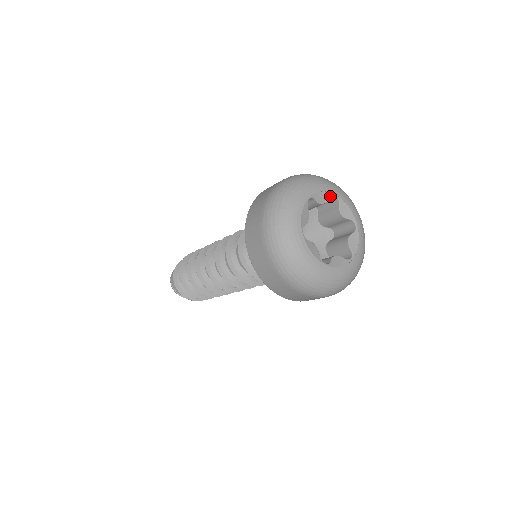
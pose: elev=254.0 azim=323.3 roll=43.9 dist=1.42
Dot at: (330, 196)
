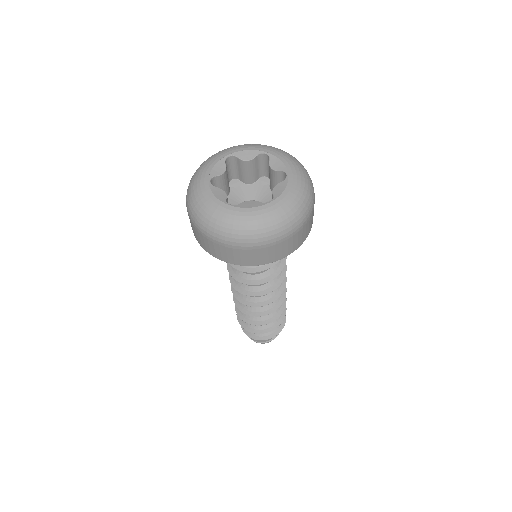
Dot at: (224, 161)
